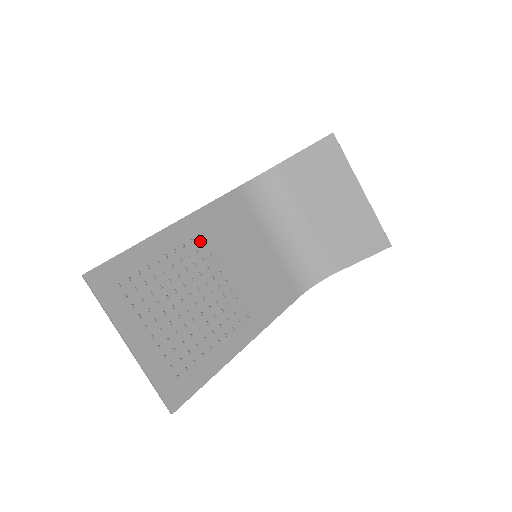
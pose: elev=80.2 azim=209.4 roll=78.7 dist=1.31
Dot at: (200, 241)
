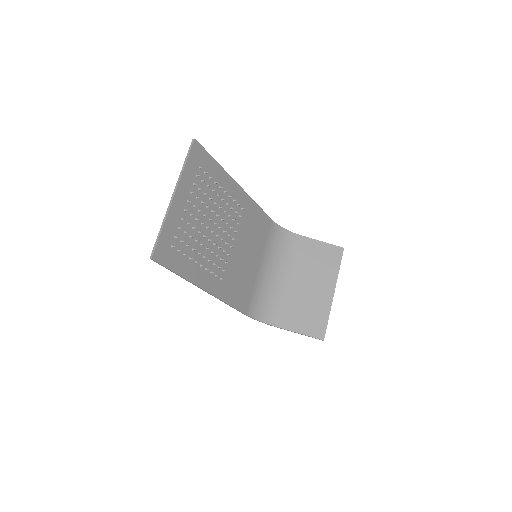
Dot at: (240, 212)
